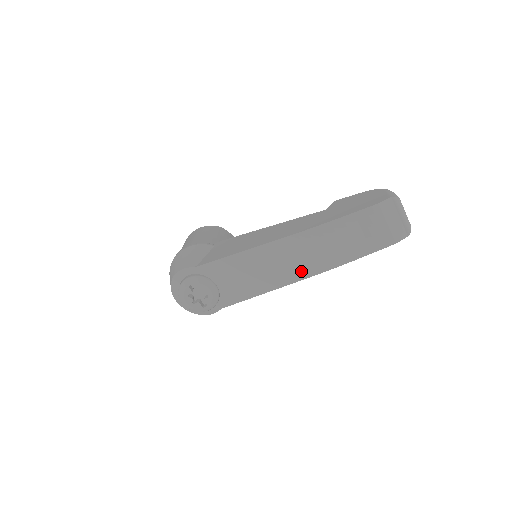
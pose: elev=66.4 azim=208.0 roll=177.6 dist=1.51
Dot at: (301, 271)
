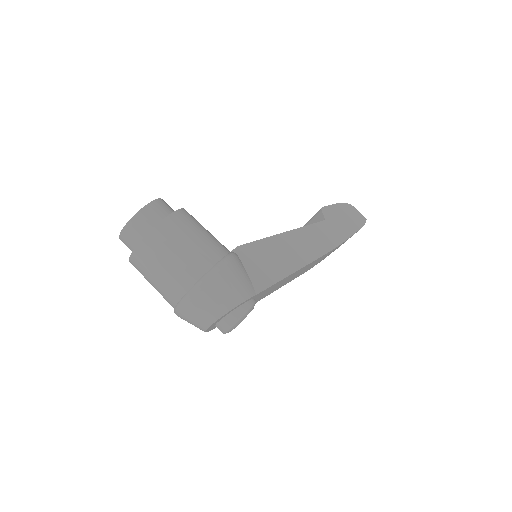
Dot at: (303, 272)
